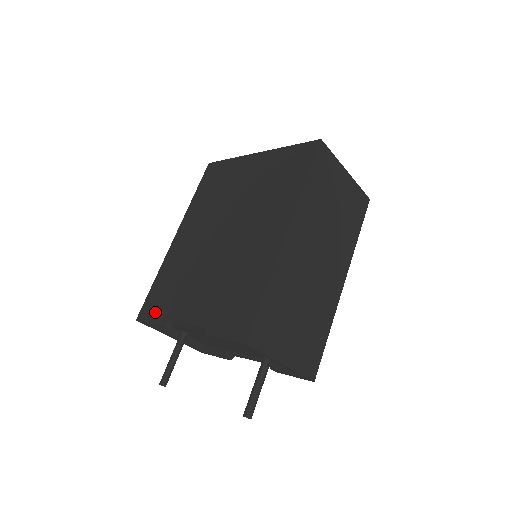
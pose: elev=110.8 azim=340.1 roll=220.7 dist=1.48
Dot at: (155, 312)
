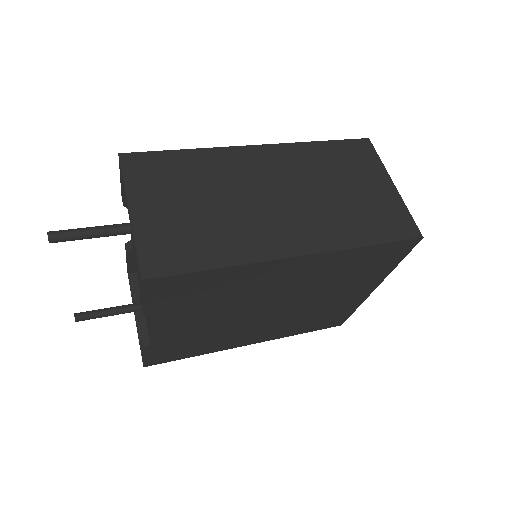
Dot at: occluded
